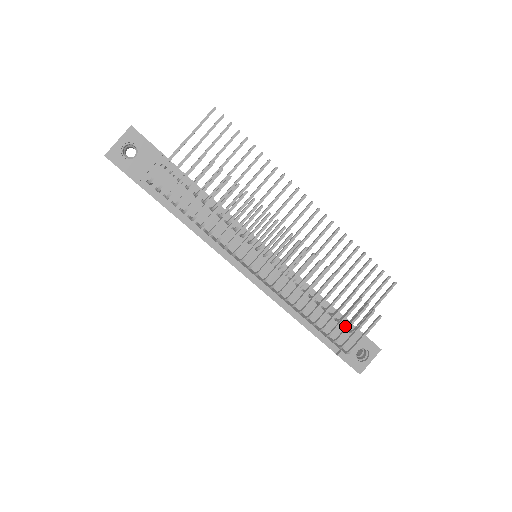
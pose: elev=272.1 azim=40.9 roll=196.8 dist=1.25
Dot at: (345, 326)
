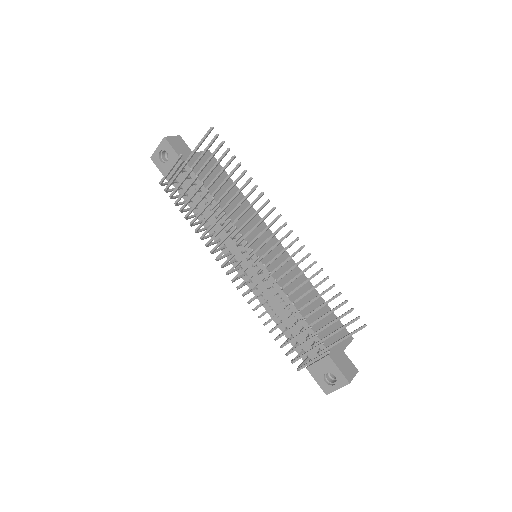
Dot at: occluded
